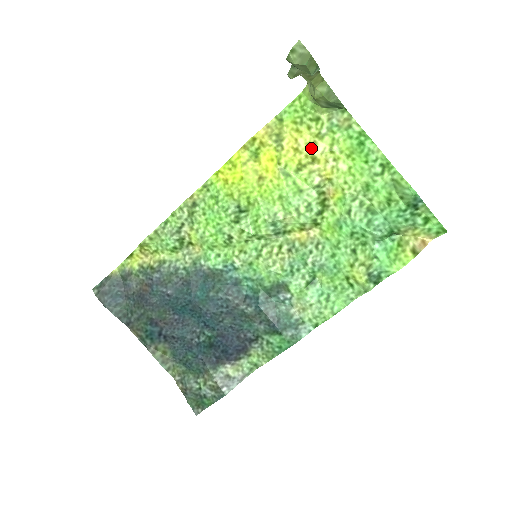
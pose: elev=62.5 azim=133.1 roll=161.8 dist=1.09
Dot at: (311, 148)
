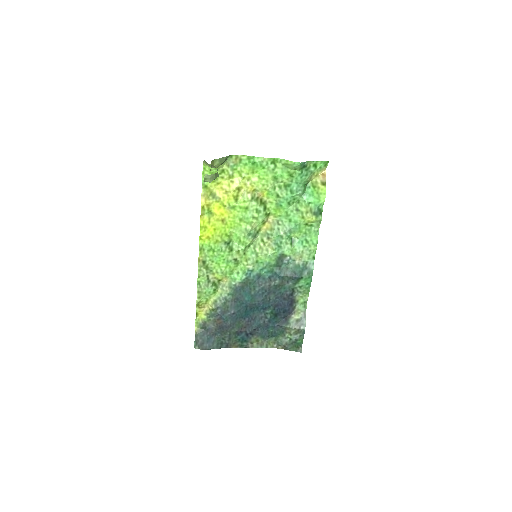
Dot at: (232, 185)
